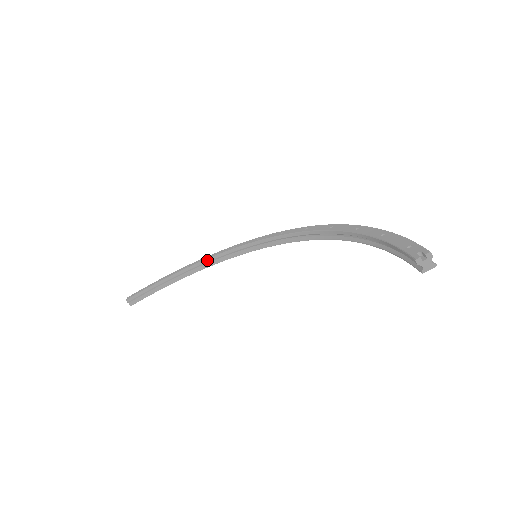
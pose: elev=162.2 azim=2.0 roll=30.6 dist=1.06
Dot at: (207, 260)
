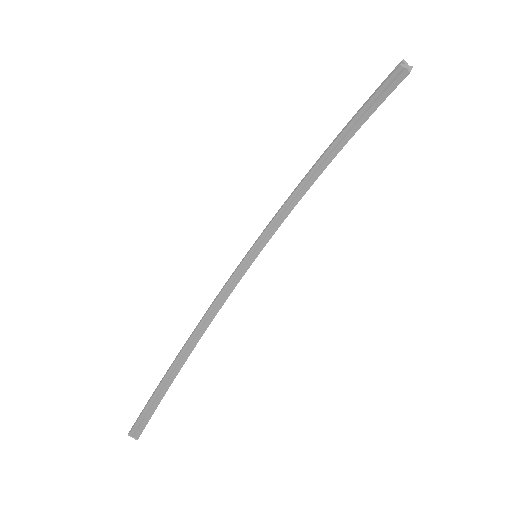
Dot at: (201, 323)
